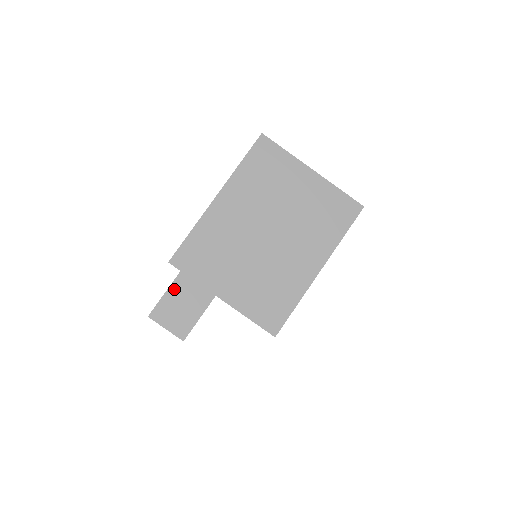
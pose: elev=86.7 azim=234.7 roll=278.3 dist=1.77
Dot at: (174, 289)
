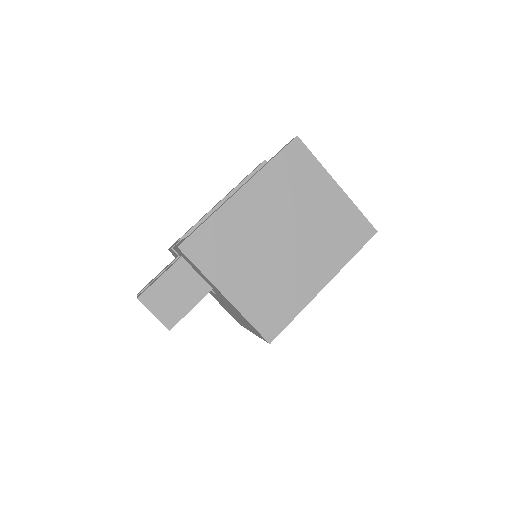
Dot at: (171, 274)
